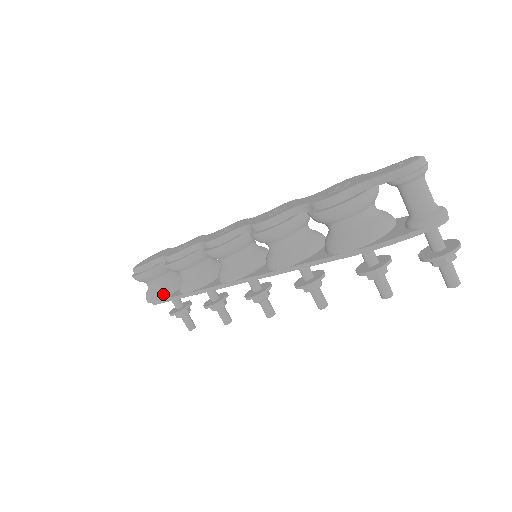
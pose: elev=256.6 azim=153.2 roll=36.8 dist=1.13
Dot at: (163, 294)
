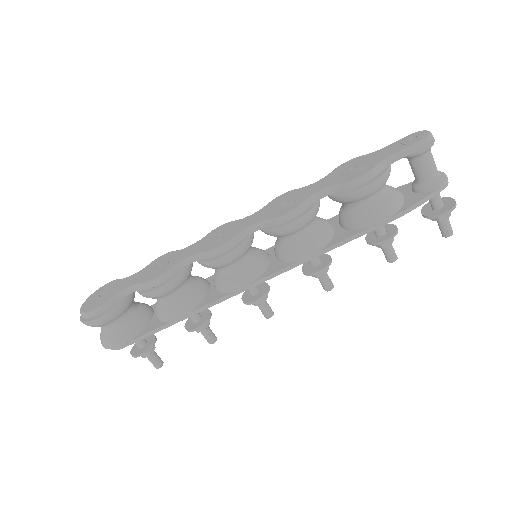
Dot at: (135, 331)
